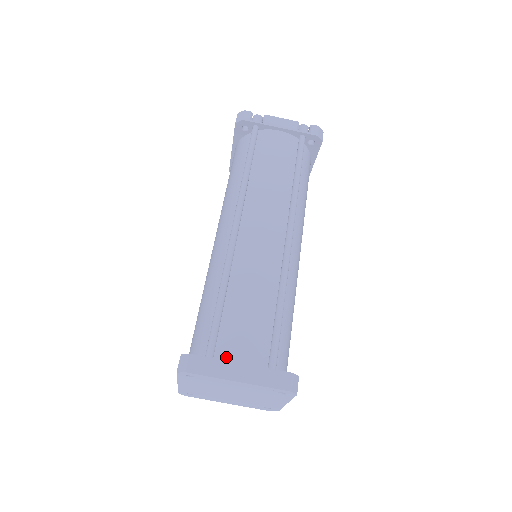
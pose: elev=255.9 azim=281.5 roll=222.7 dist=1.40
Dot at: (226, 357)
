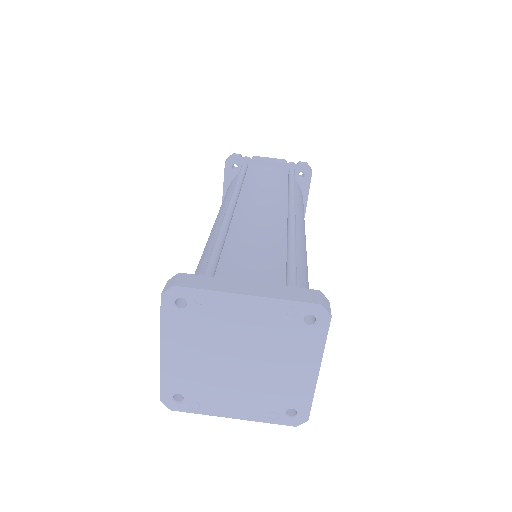
Dot at: occluded
